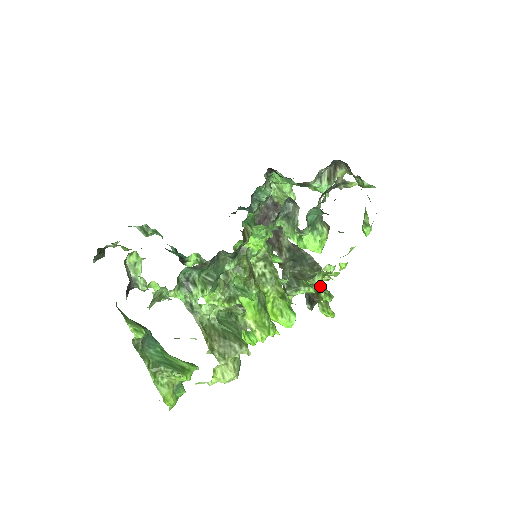
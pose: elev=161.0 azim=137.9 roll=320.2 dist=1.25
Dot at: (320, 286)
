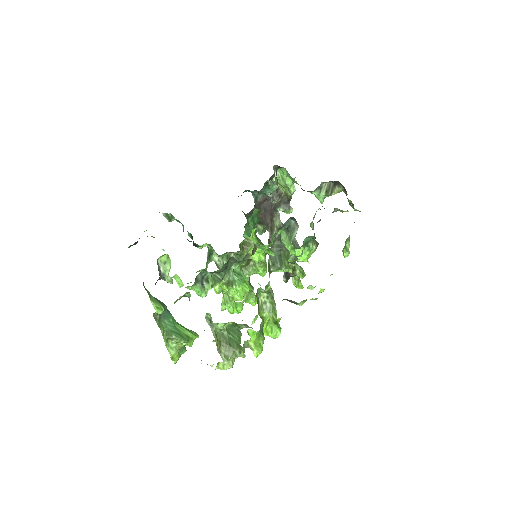
Dot at: occluded
